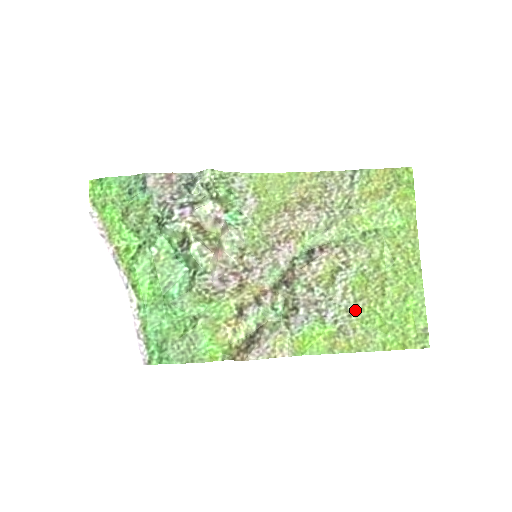
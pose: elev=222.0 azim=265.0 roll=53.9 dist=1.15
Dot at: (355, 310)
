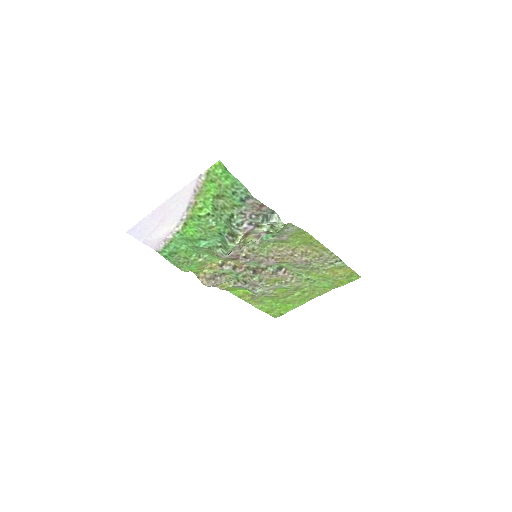
Dot at: (267, 295)
